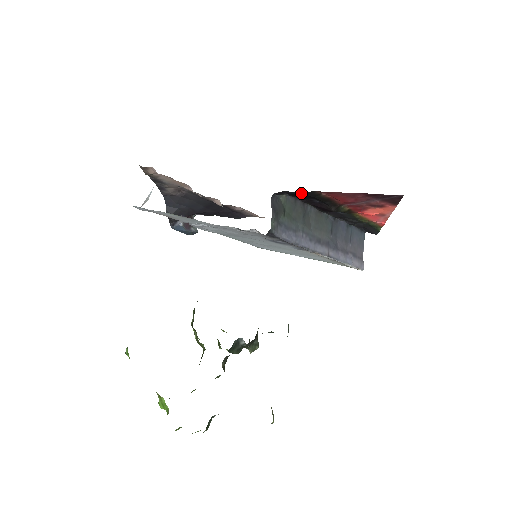
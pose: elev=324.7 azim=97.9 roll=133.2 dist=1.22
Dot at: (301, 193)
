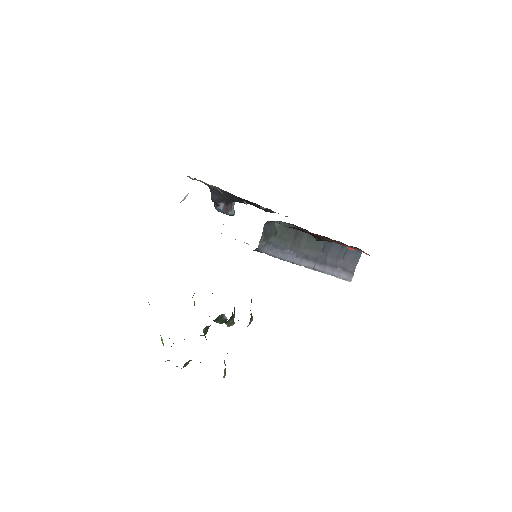
Dot at: occluded
